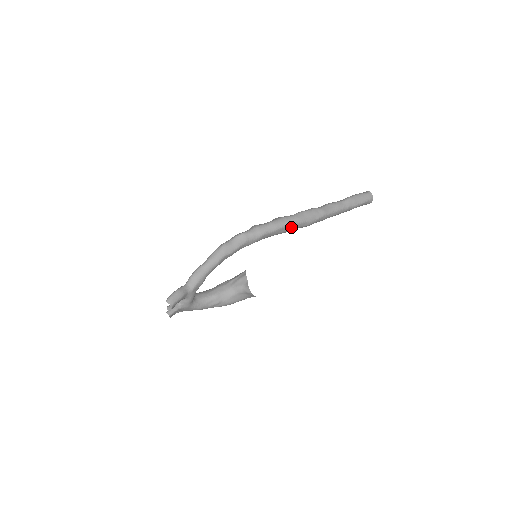
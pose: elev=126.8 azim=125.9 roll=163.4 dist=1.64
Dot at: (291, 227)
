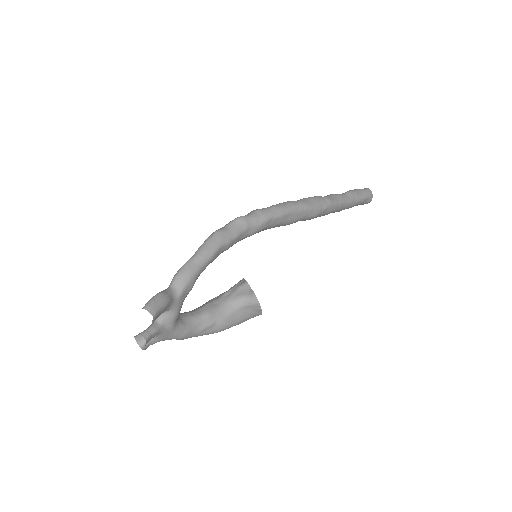
Dot at: (298, 214)
